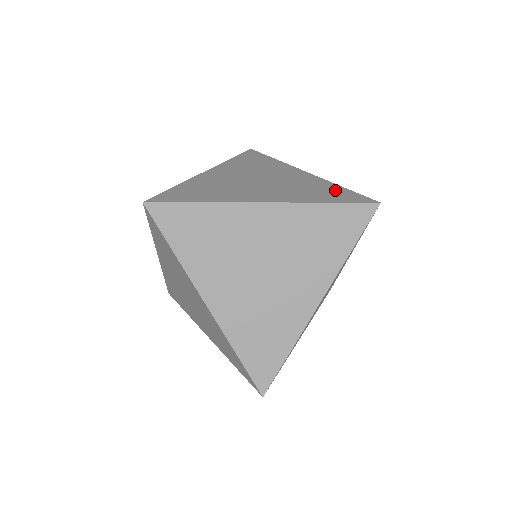
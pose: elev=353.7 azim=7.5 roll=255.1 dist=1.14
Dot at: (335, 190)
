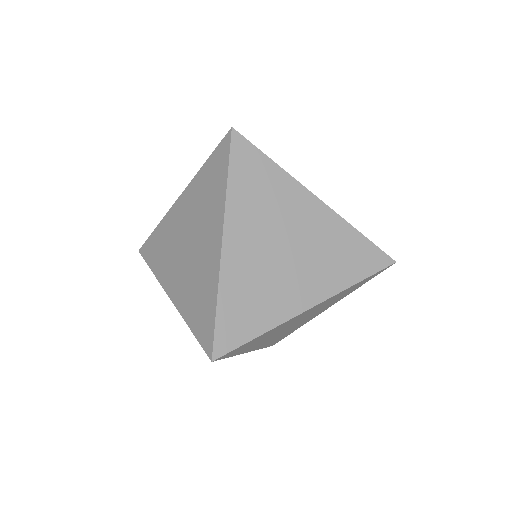
Dot at: occluded
